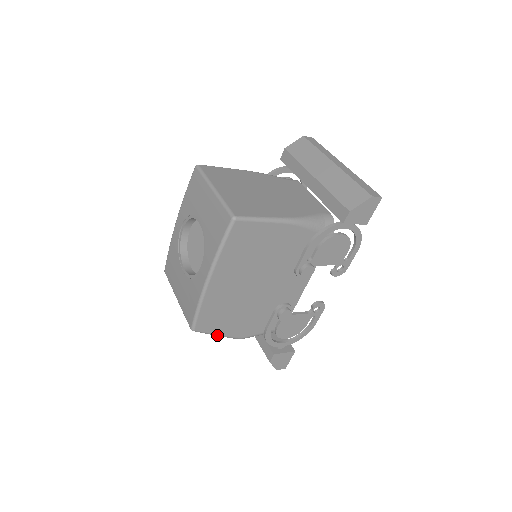
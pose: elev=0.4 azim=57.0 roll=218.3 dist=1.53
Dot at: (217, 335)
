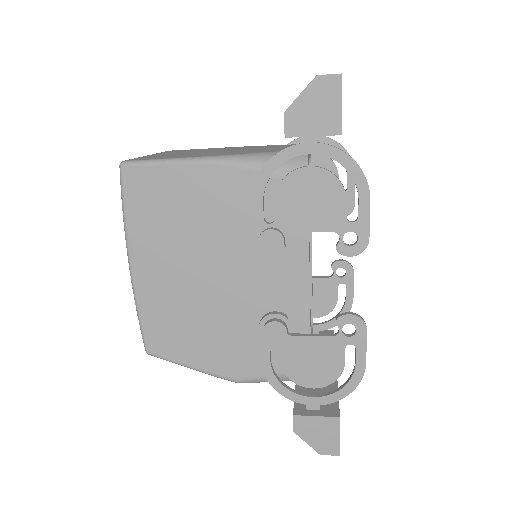
Dot at: (190, 367)
